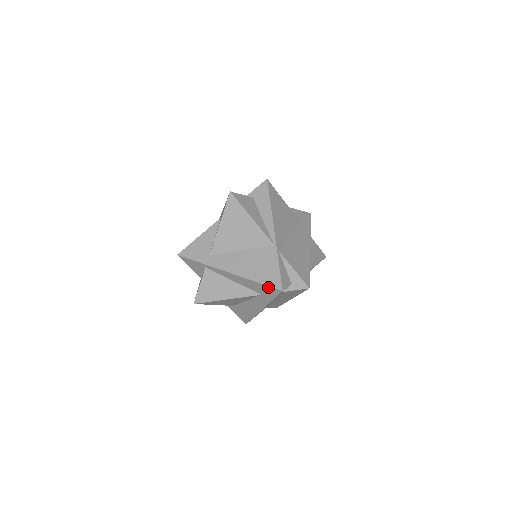
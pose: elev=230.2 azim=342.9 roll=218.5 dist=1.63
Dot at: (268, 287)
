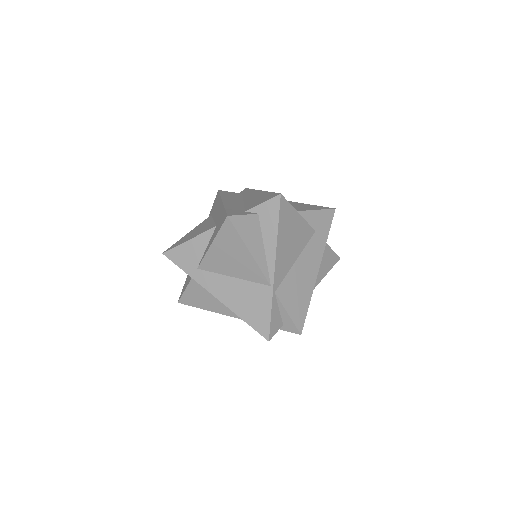
Dot at: (255, 329)
